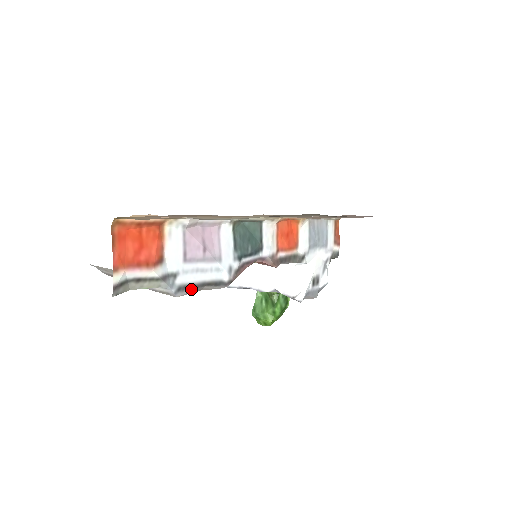
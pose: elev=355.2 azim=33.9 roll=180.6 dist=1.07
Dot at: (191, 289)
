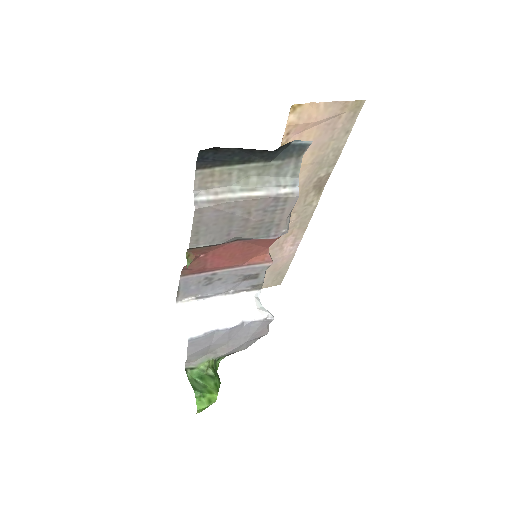
Dot at: (294, 203)
